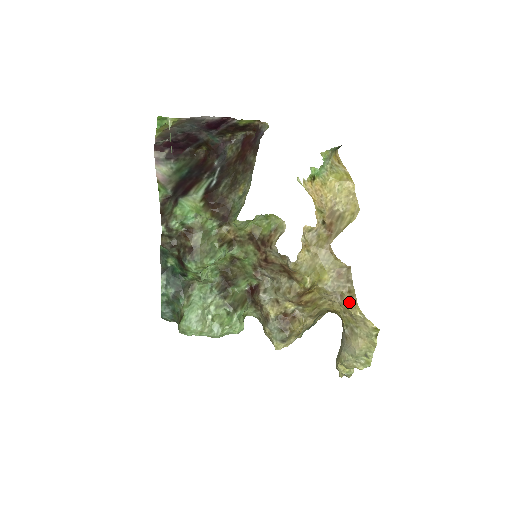
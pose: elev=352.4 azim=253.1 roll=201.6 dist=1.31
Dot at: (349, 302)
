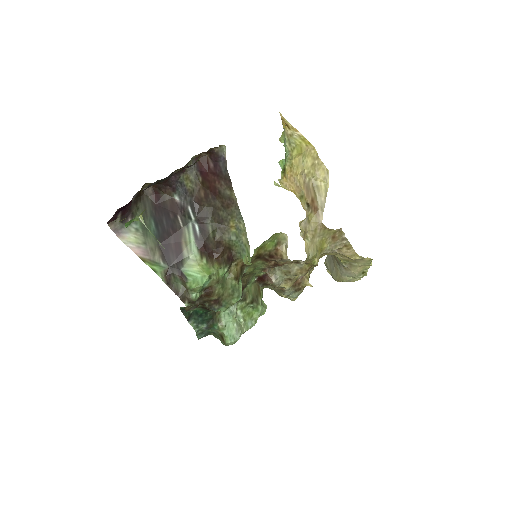
Dot at: (348, 253)
